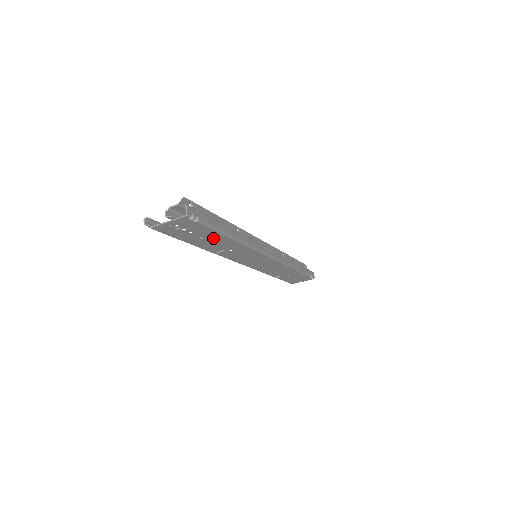
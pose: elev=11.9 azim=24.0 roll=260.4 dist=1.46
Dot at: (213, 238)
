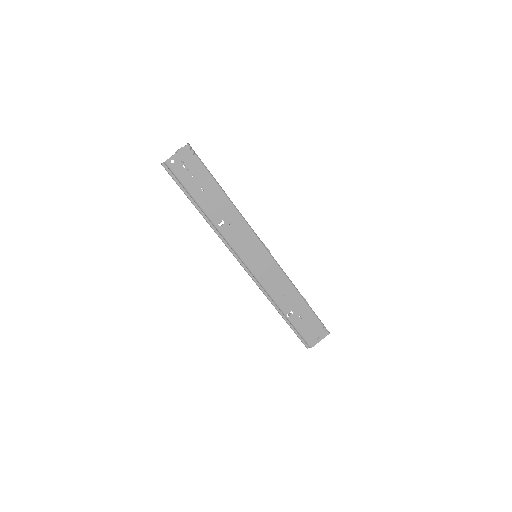
Dot at: (211, 192)
